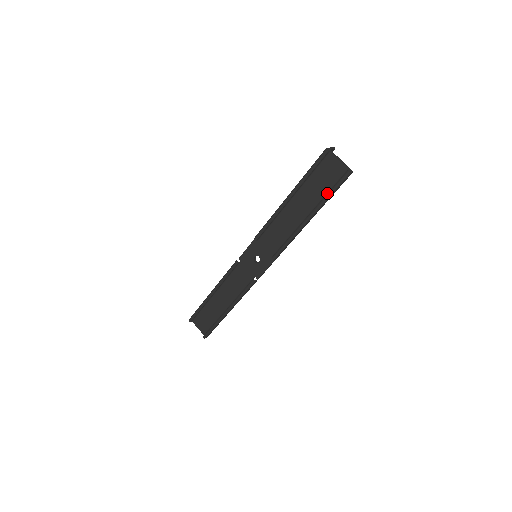
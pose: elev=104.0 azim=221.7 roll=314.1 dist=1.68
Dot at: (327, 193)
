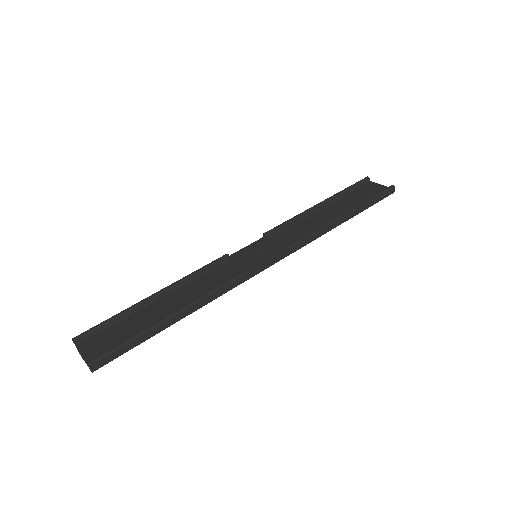
Dot at: (369, 198)
